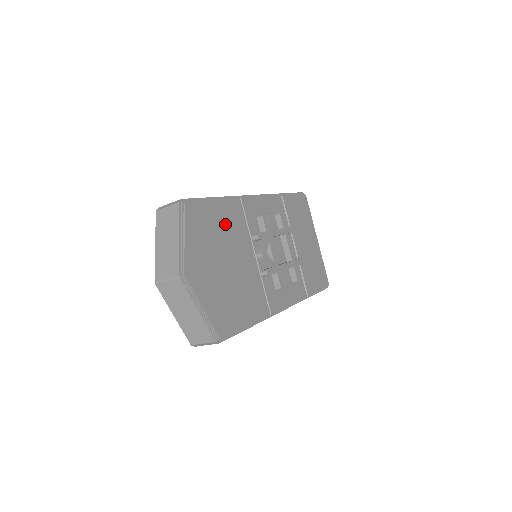
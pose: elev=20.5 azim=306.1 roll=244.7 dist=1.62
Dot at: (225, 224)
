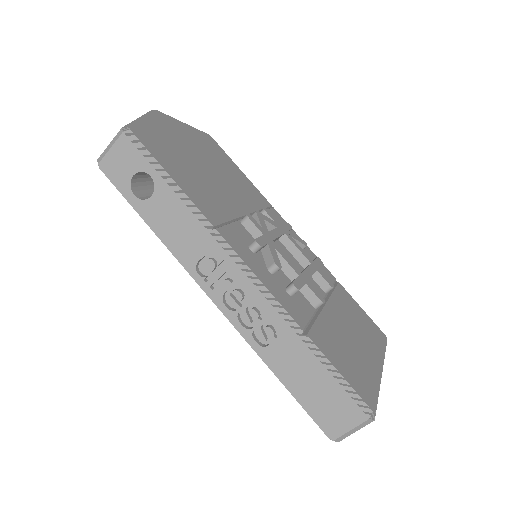
Dot at: (235, 177)
